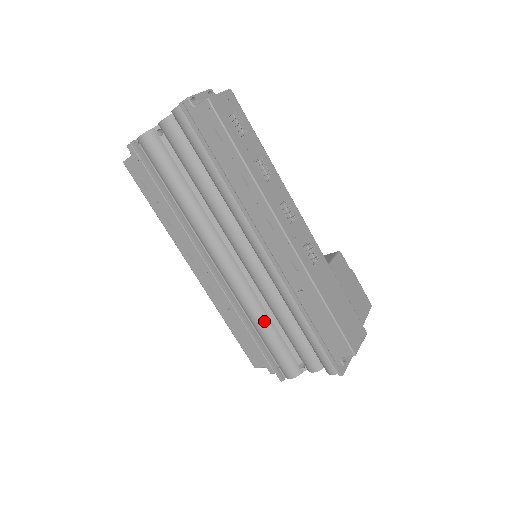
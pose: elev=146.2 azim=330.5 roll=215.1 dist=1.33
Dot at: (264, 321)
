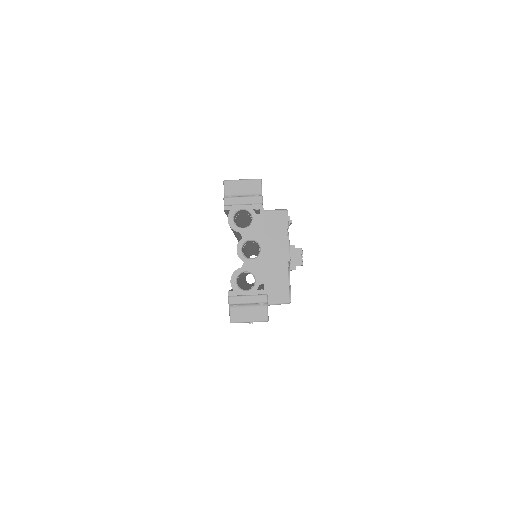
Dot at: occluded
